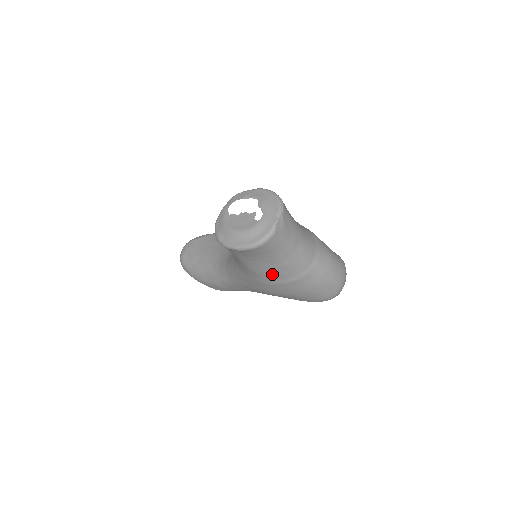
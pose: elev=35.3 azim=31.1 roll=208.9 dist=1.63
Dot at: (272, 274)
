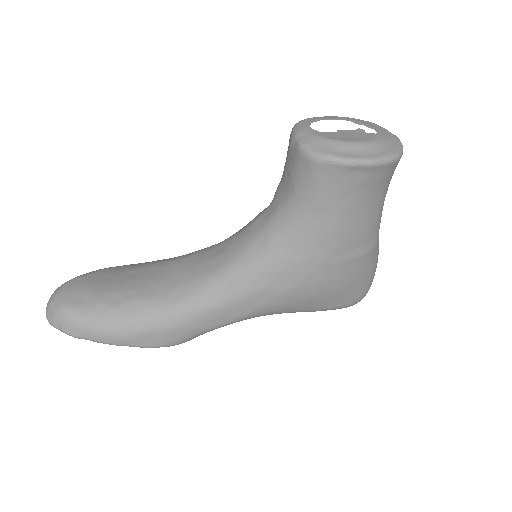
Dot at: (357, 235)
